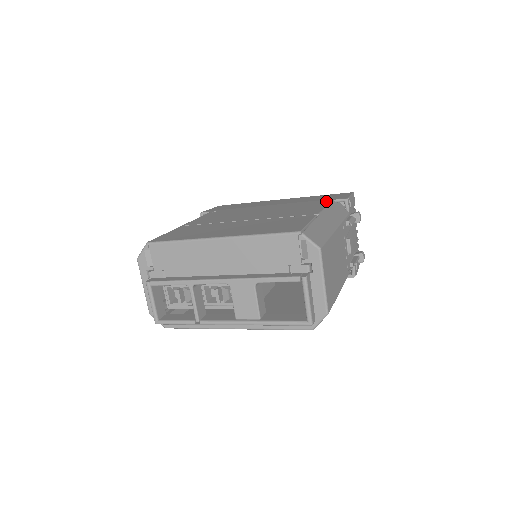
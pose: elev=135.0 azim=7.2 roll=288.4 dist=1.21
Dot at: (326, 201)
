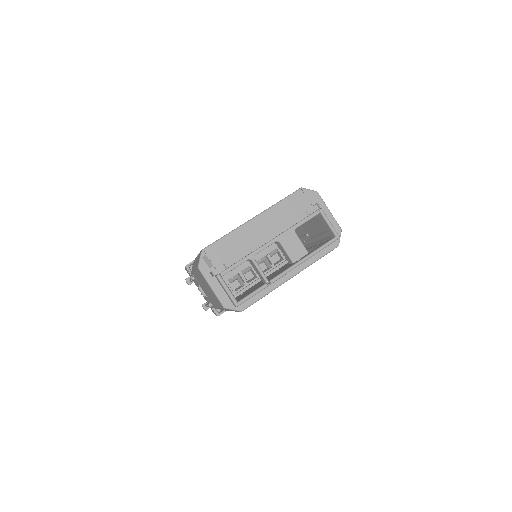
Dot at: occluded
